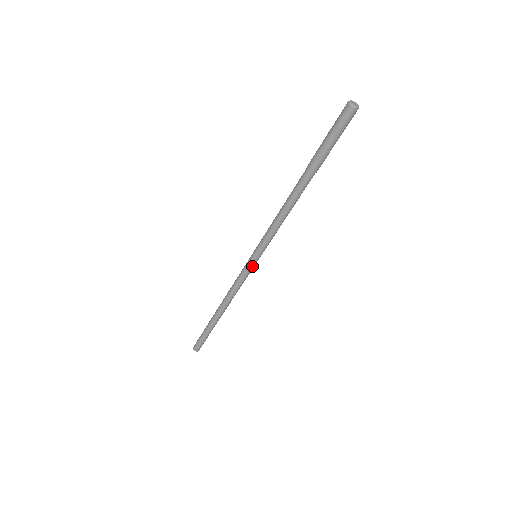
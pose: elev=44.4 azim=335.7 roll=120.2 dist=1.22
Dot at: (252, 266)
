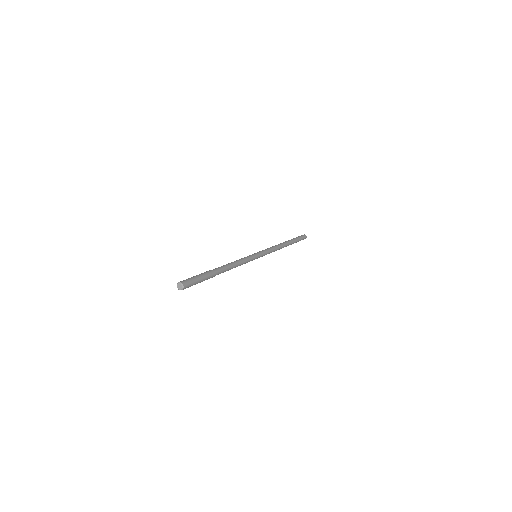
Dot at: occluded
